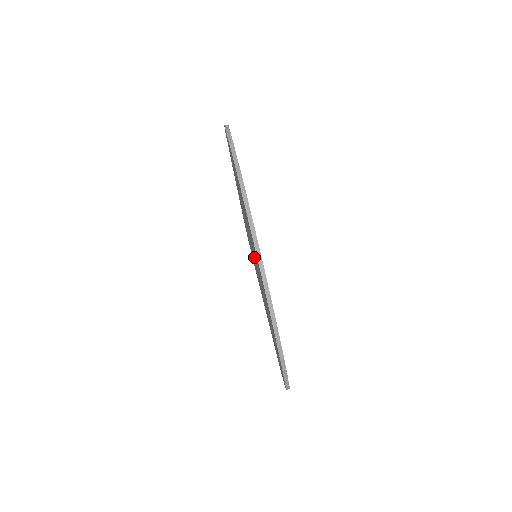
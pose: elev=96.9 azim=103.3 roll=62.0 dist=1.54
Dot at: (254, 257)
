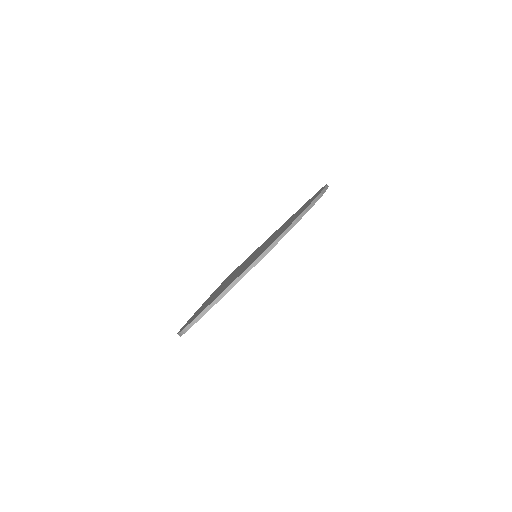
Dot at: (255, 254)
